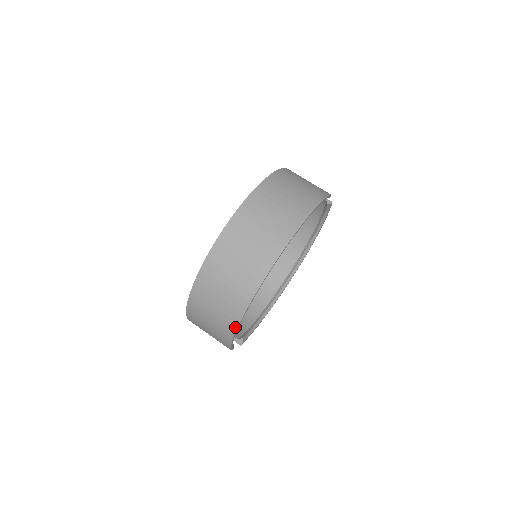
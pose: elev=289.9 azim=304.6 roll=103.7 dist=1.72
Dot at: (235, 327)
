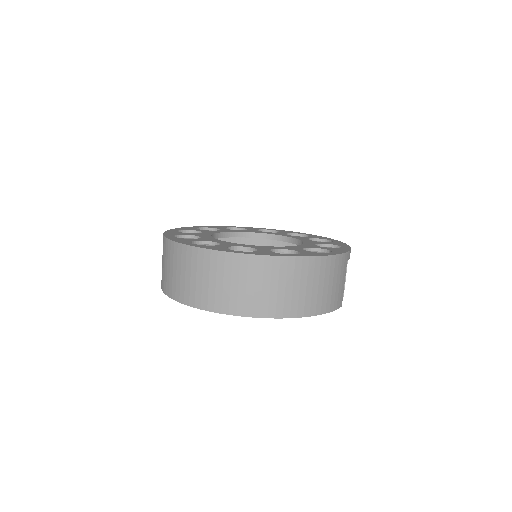
Dot at: (172, 296)
